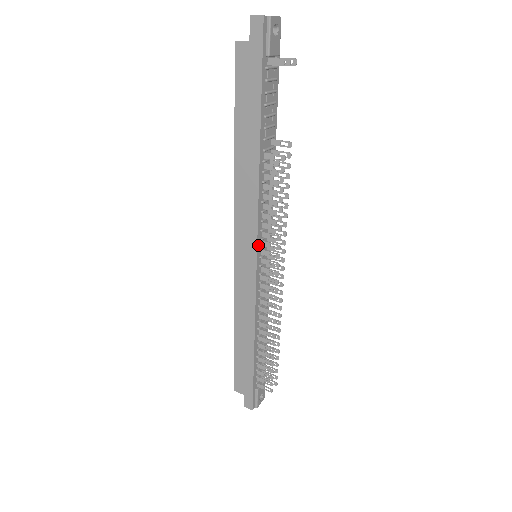
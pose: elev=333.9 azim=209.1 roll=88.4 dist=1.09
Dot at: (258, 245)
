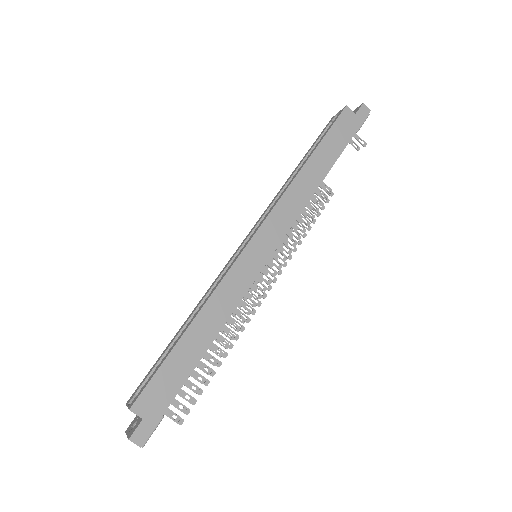
Dot at: occluded
